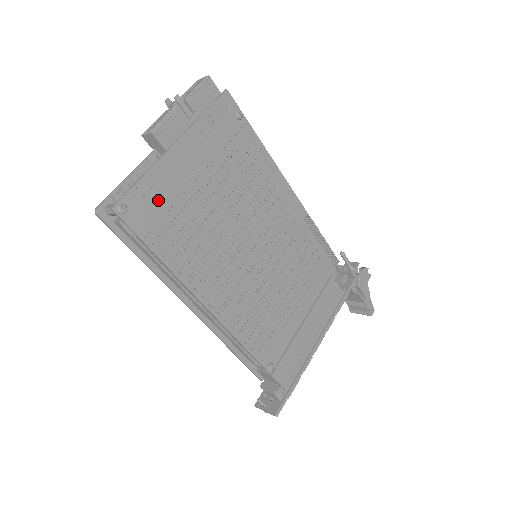
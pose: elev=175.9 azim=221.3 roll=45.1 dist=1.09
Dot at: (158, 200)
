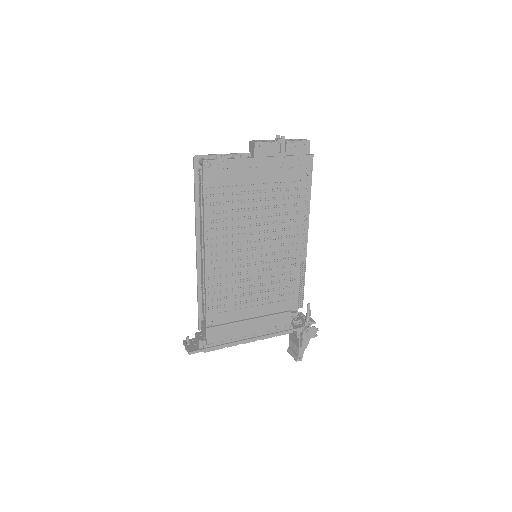
Dot at: (229, 177)
